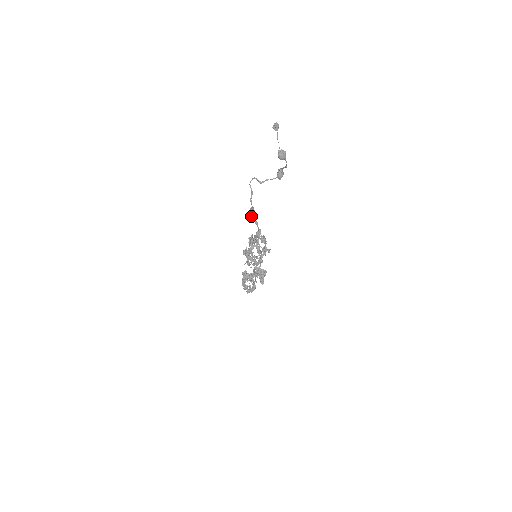
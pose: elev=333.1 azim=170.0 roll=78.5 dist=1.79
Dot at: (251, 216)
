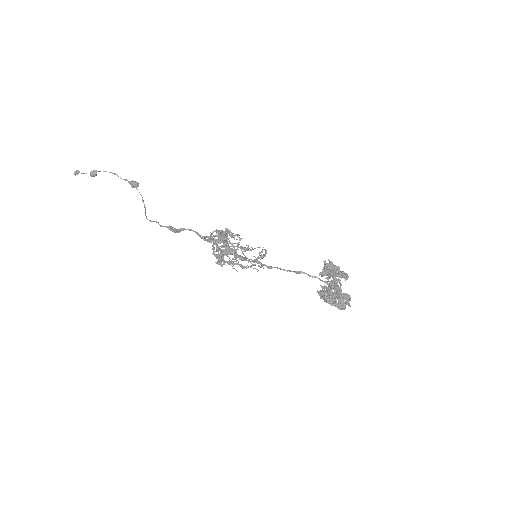
Dot at: occluded
